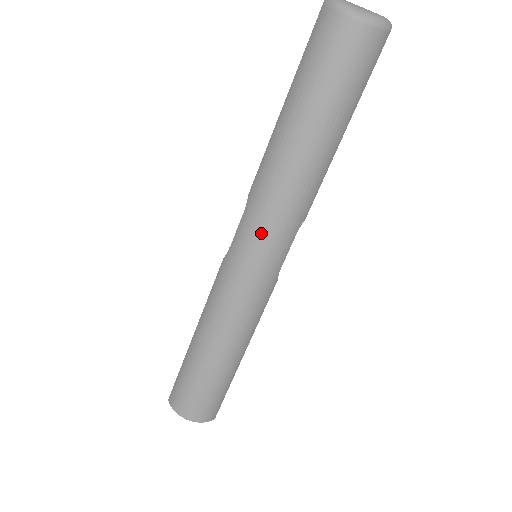
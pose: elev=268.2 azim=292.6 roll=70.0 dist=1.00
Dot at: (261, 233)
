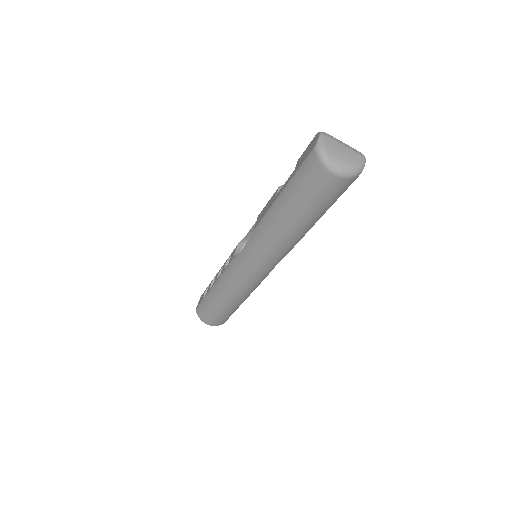
Dot at: (258, 260)
